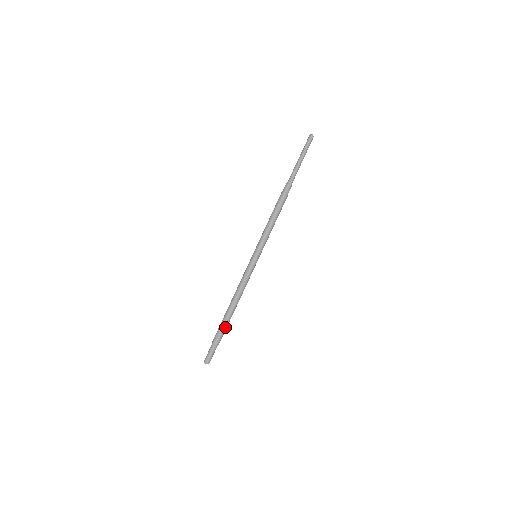
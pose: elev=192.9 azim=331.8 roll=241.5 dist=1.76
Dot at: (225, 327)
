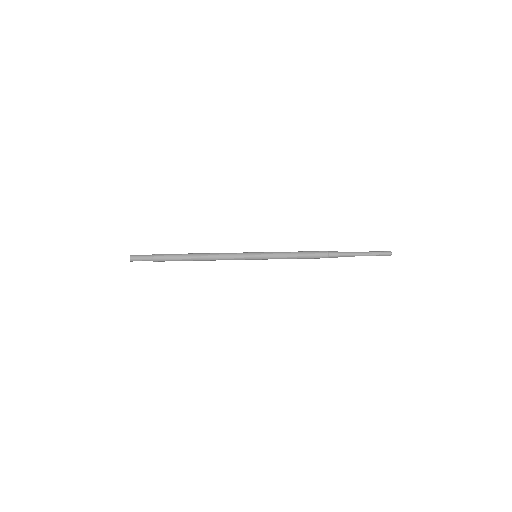
Dot at: (174, 259)
